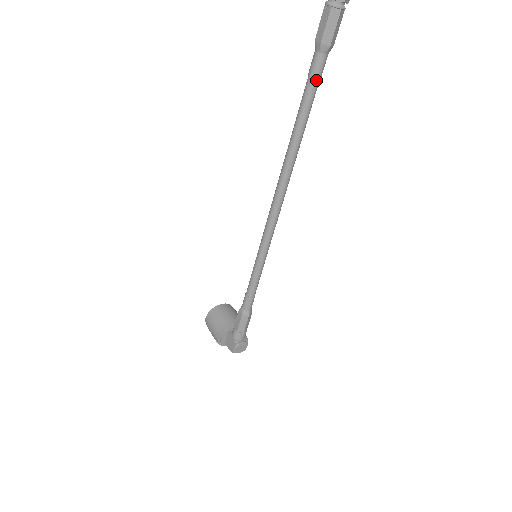
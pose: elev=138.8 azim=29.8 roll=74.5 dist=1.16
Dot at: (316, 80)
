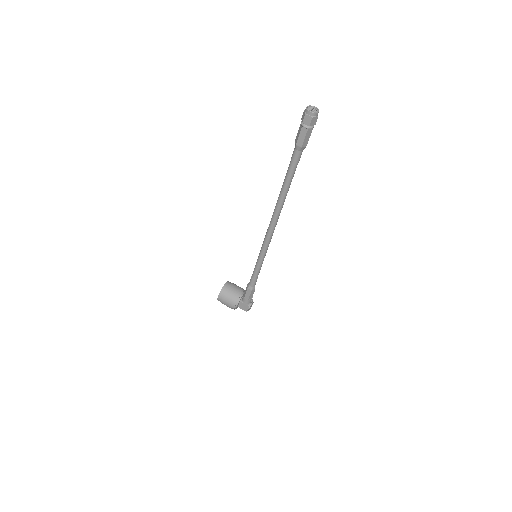
Dot at: (297, 164)
